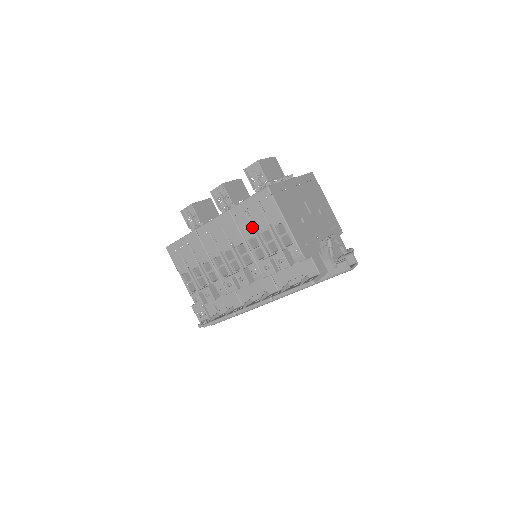
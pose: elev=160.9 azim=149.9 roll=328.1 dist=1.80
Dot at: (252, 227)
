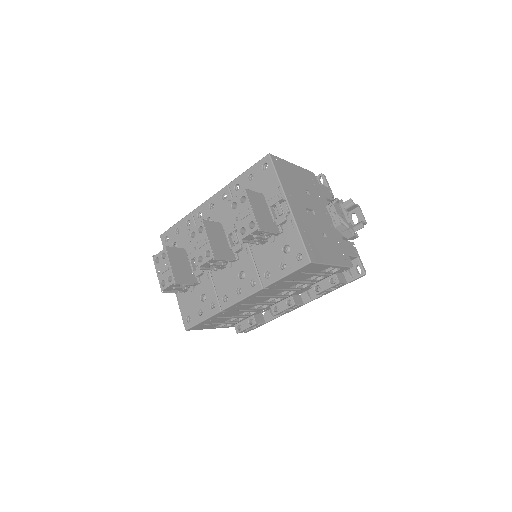
Dot at: (294, 283)
